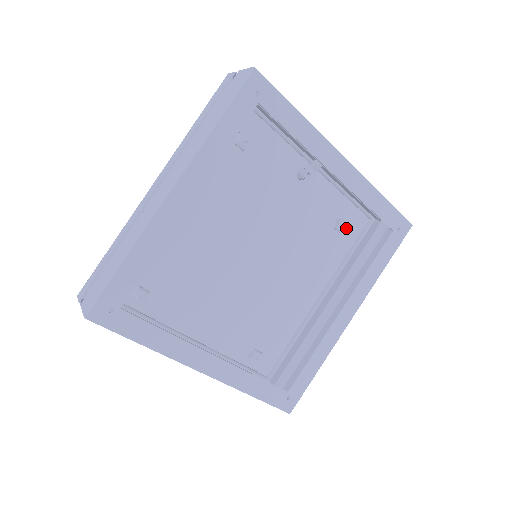
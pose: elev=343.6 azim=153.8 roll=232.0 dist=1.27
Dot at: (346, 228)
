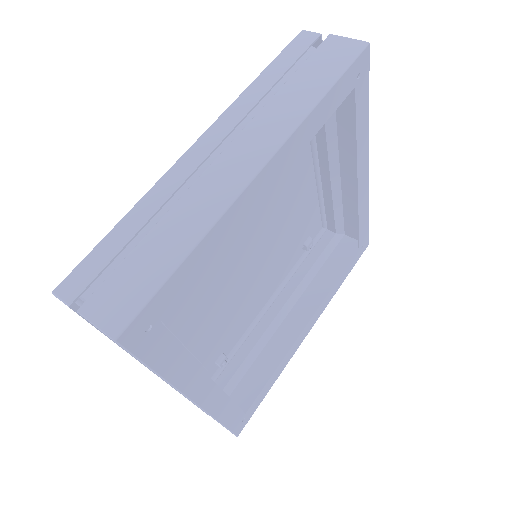
Dot at: occluded
